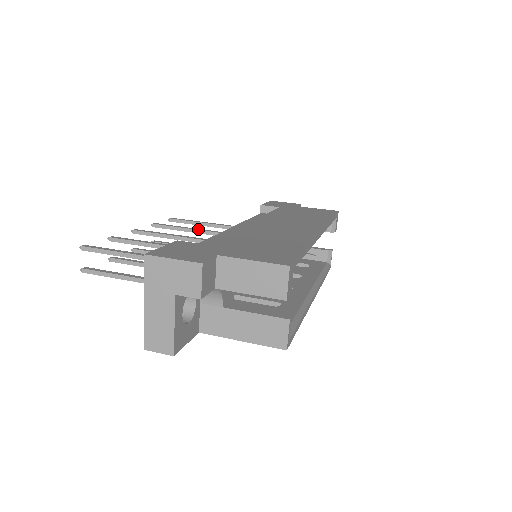
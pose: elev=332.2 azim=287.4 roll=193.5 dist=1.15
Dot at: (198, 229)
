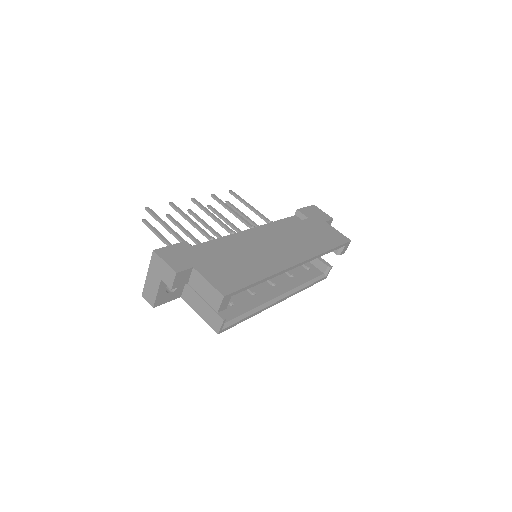
Dot at: (237, 214)
